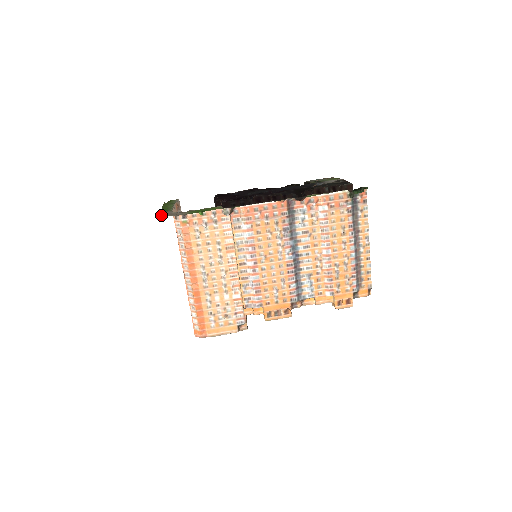
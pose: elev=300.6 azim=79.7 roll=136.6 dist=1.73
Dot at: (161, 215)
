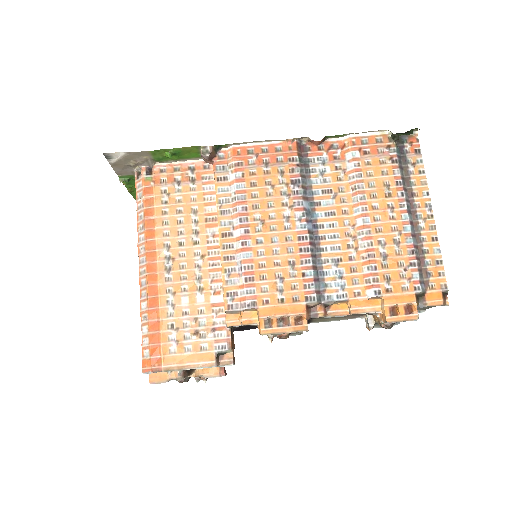
Dot at: (114, 163)
